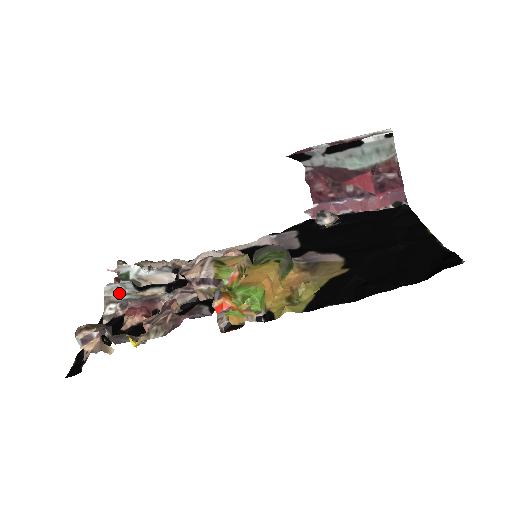
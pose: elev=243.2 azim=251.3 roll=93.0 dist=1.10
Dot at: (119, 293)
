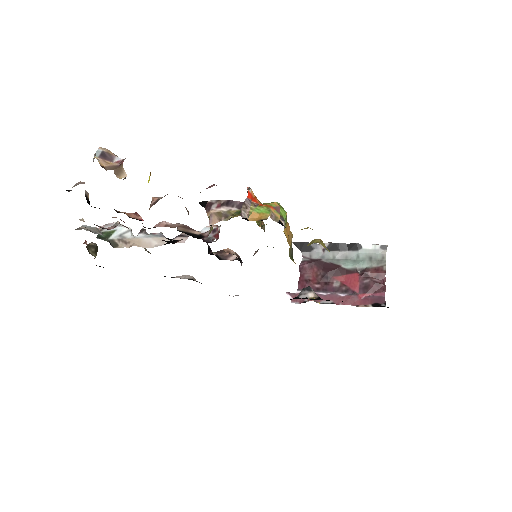
Dot at: (98, 231)
